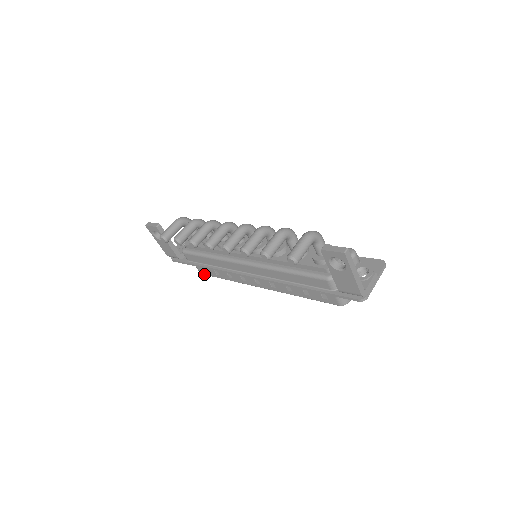
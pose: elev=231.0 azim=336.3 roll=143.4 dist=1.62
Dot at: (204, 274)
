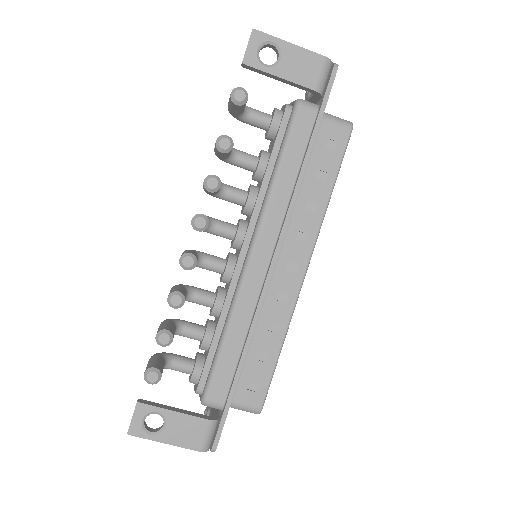
Dot at: (262, 400)
